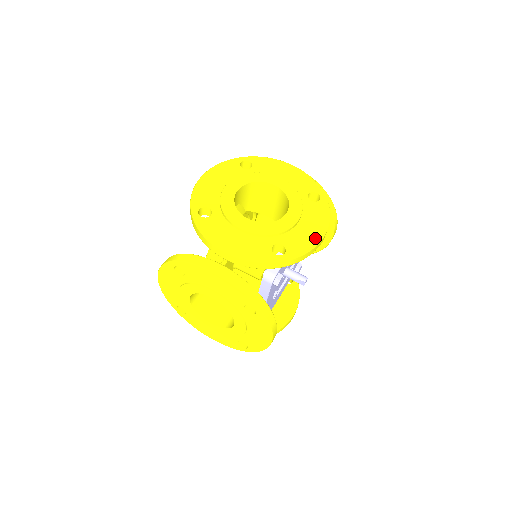
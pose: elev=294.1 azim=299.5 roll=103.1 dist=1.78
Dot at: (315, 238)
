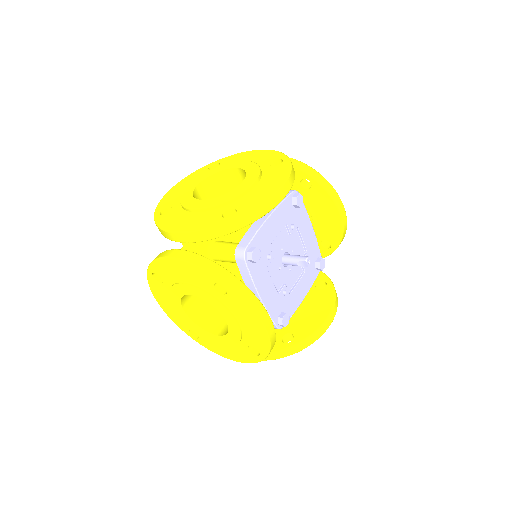
Dot at: (270, 192)
